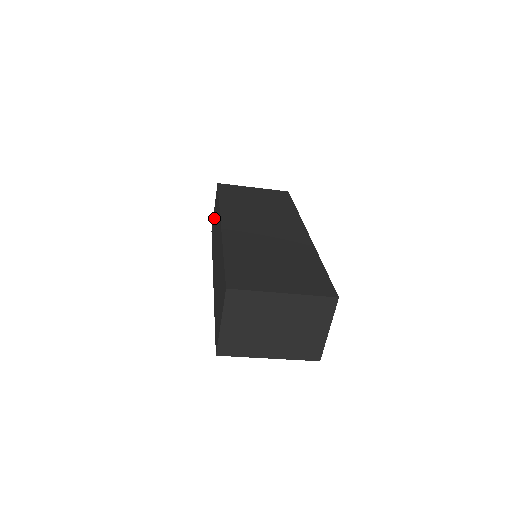
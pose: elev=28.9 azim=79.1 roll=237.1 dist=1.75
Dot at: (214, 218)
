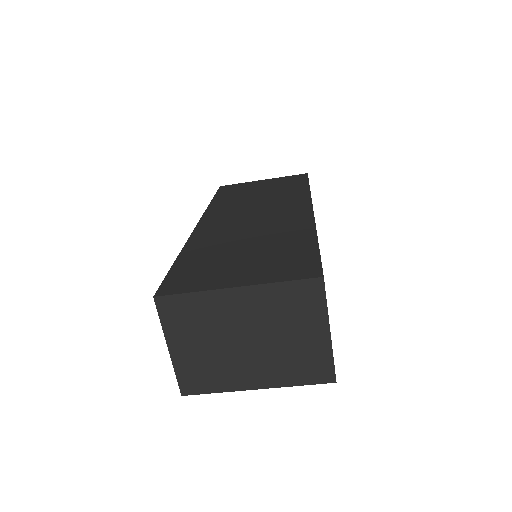
Dot at: occluded
